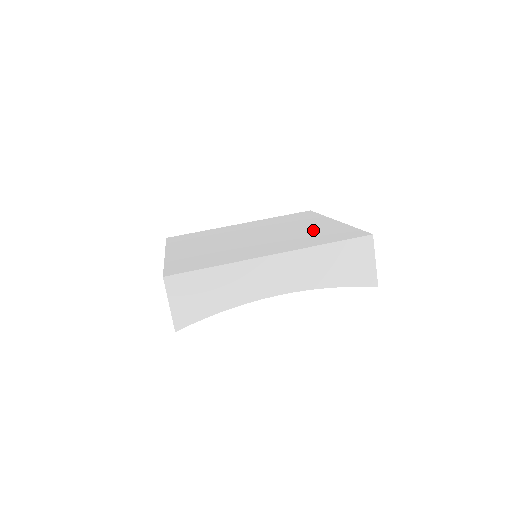
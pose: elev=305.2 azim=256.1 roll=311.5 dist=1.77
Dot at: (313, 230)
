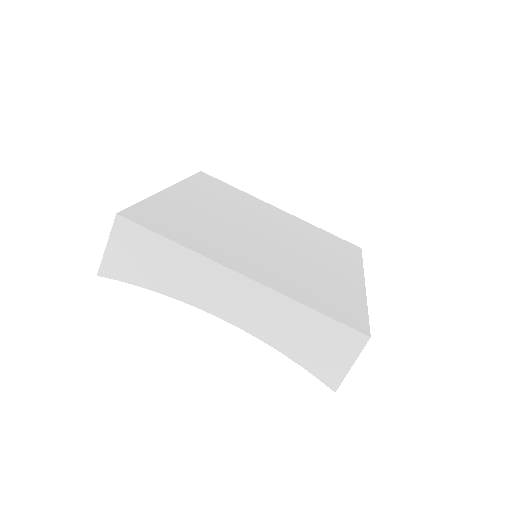
Dot at: (326, 277)
